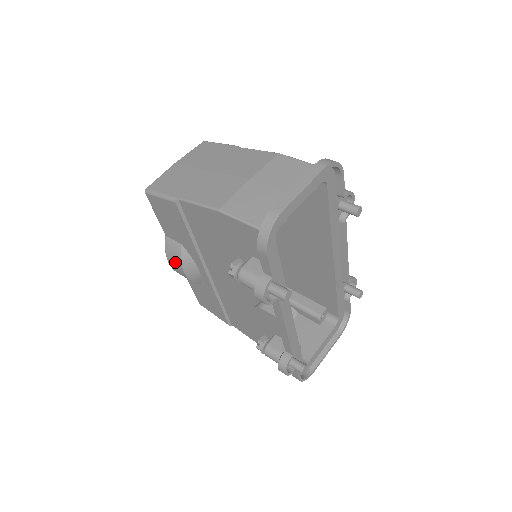
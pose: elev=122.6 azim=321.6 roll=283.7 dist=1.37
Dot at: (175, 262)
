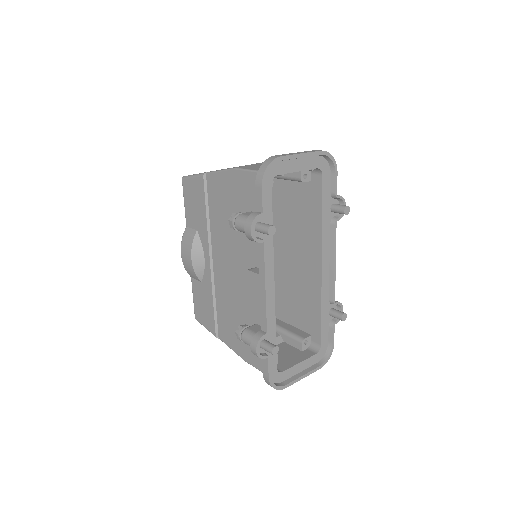
Dot at: (187, 249)
